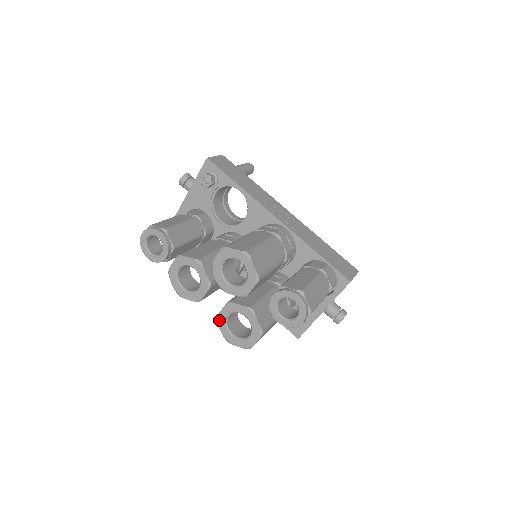
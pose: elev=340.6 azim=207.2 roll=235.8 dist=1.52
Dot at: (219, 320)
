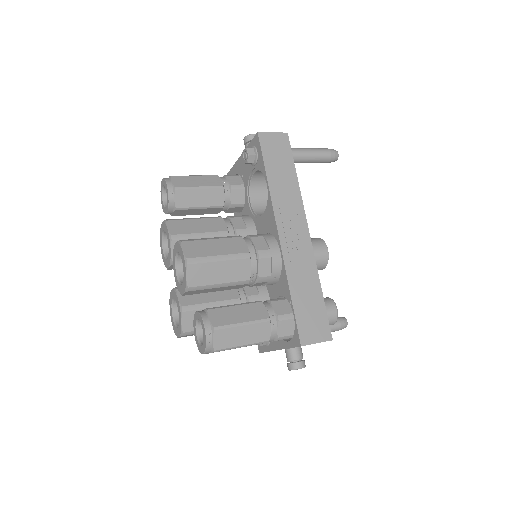
Dot at: (170, 296)
